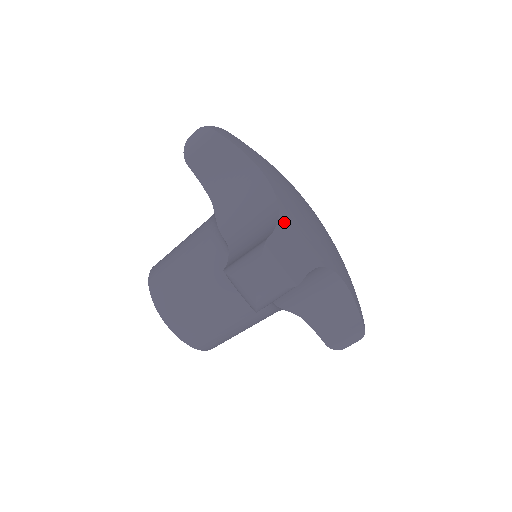
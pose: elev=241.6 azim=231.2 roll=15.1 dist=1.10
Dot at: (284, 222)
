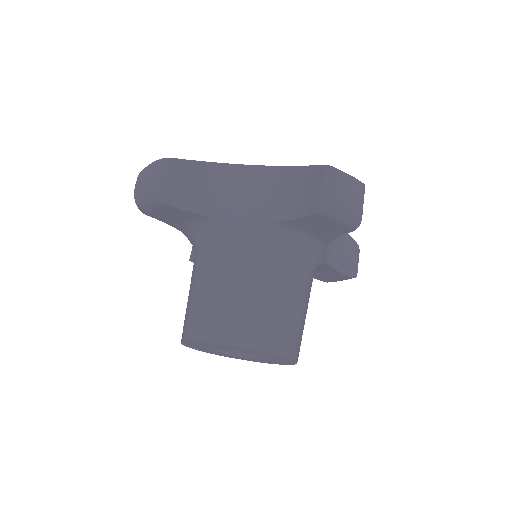
Dot at: occluded
